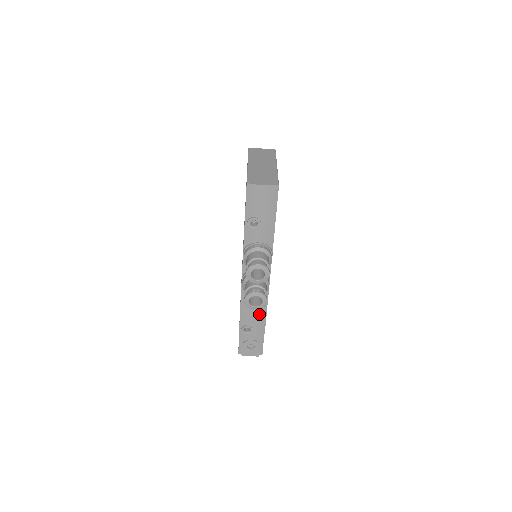
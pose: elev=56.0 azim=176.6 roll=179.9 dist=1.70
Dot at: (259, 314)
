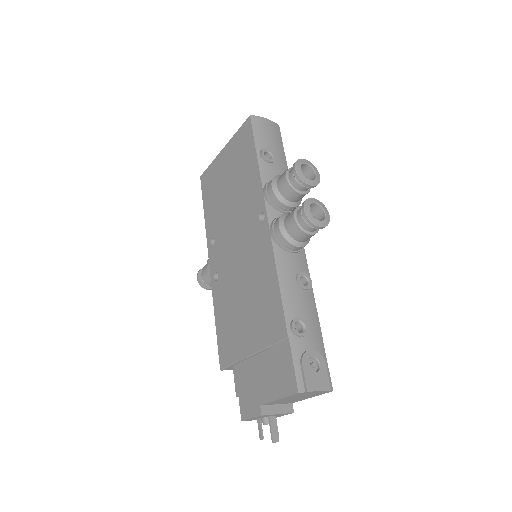
Dot at: (306, 294)
